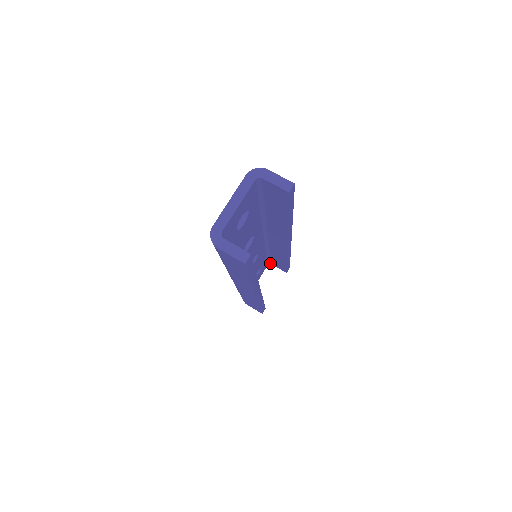
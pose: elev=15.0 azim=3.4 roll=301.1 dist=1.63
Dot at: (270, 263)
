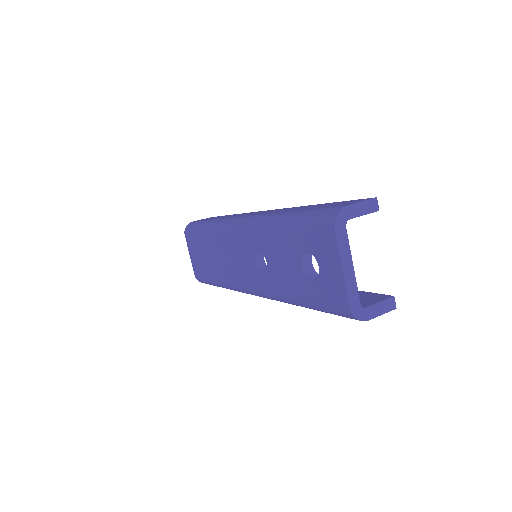
Dot at: occluded
